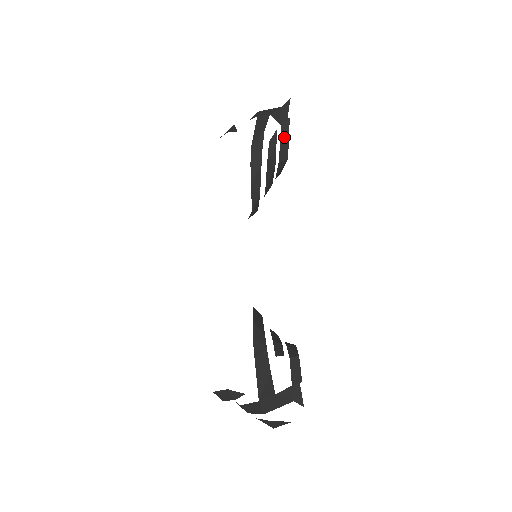
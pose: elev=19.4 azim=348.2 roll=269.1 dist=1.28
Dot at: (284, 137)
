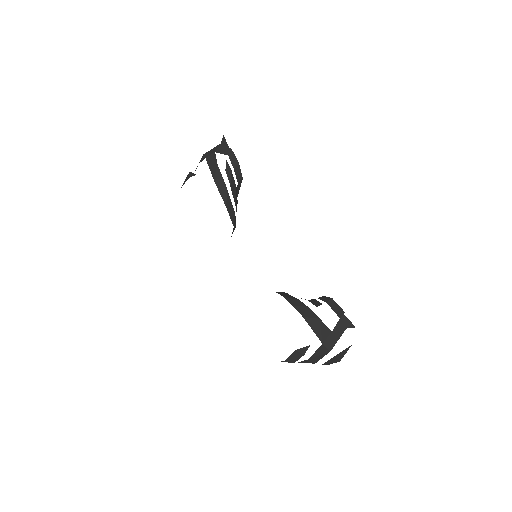
Dot at: (234, 163)
